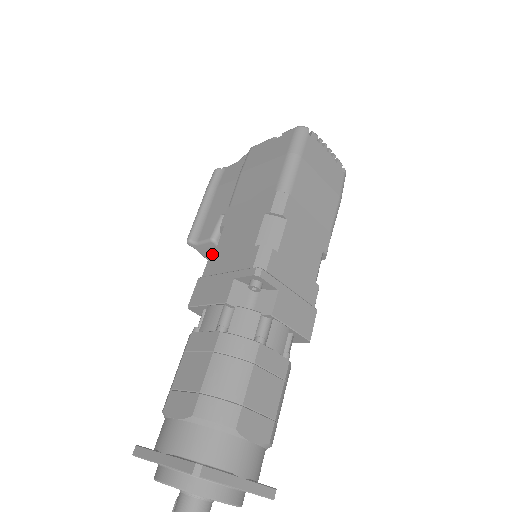
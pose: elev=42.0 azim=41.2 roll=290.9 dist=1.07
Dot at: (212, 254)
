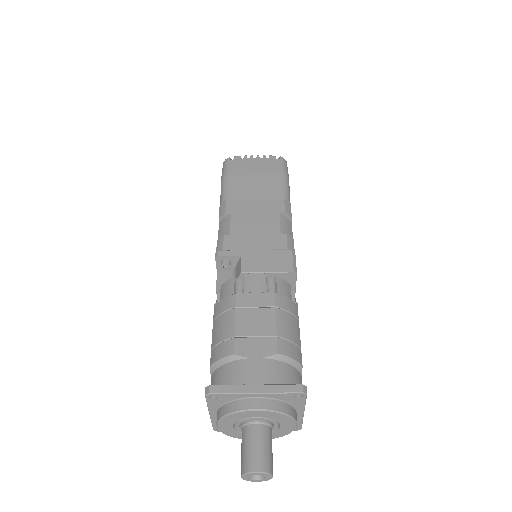
Dot at: occluded
